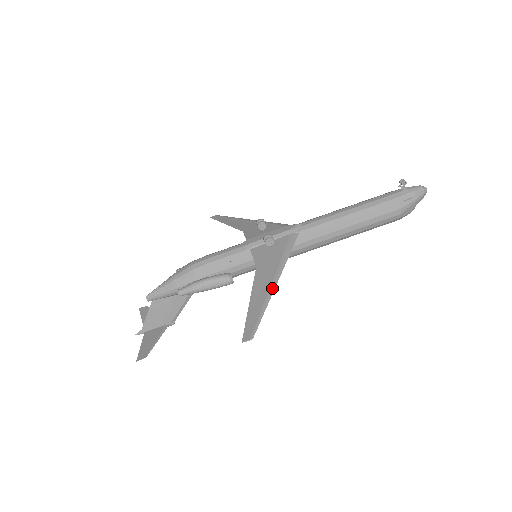
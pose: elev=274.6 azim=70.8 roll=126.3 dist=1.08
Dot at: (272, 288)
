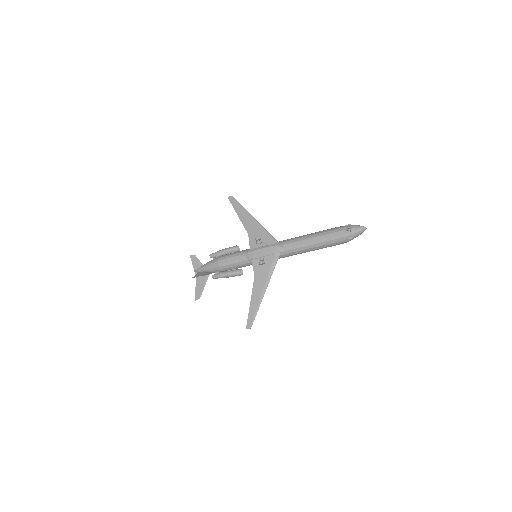
Dot at: (262, 297)
